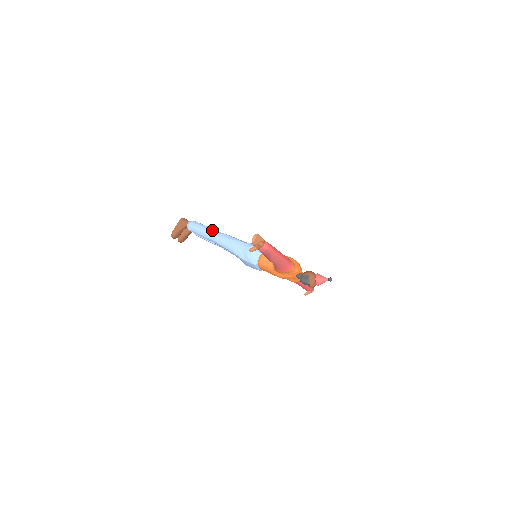
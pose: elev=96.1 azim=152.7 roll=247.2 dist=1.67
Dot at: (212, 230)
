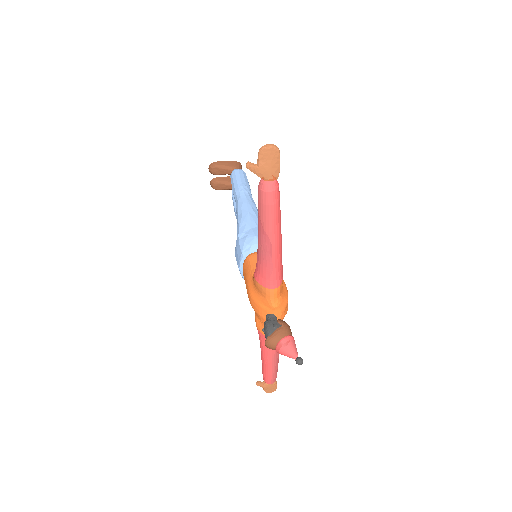
Dot at: (249, 191)
